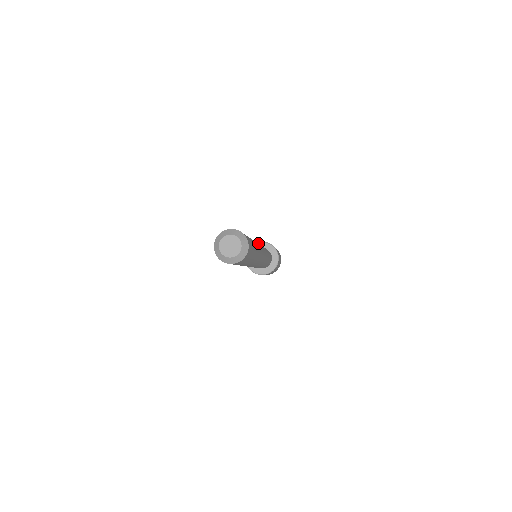
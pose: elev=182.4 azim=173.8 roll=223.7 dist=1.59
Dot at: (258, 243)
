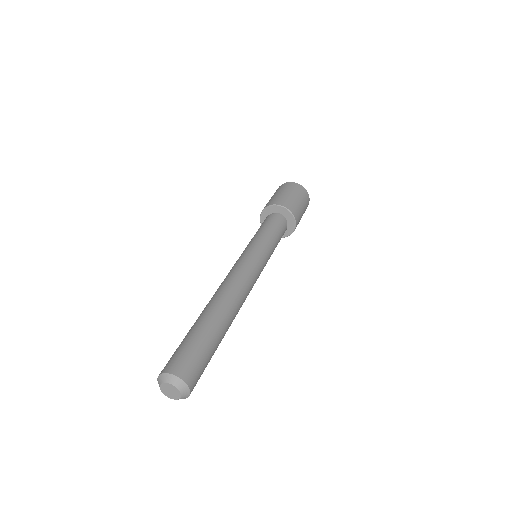
Dot at: (272, 206)
